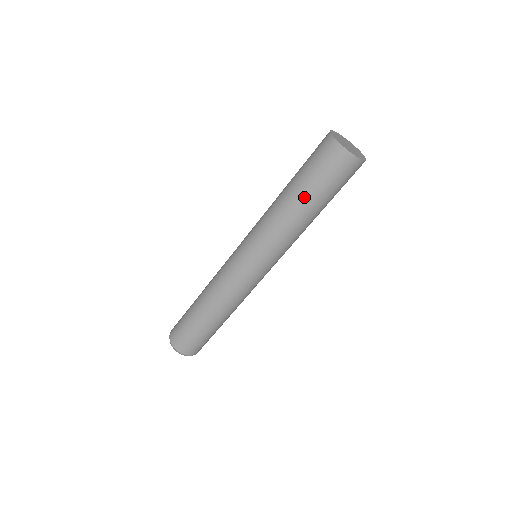
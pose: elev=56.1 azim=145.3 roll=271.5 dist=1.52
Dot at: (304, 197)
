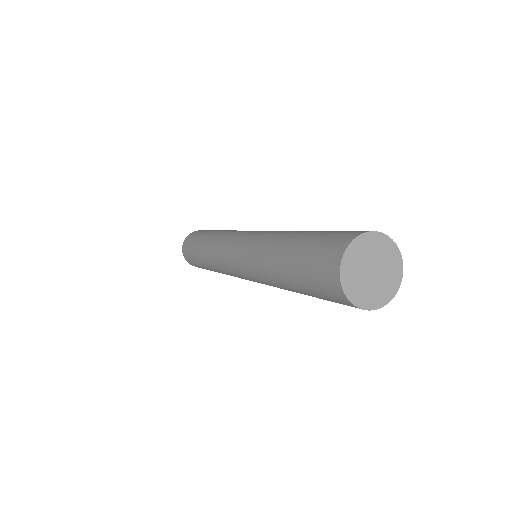
Dot at: (299, 292)
